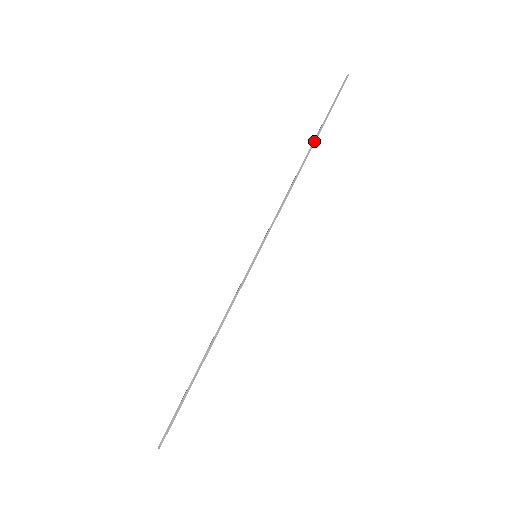
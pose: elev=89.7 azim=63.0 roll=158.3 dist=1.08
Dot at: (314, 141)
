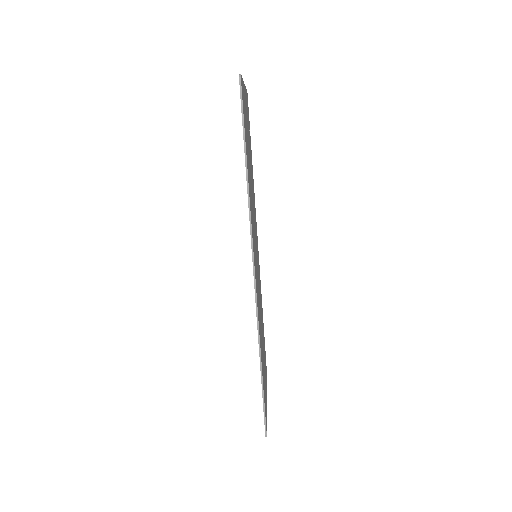
Dot at: (247, 181)
